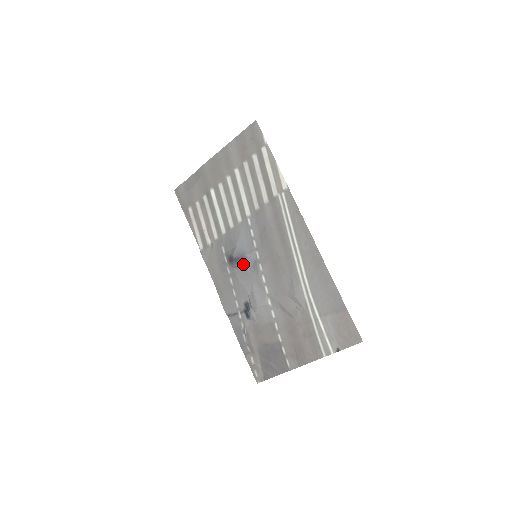
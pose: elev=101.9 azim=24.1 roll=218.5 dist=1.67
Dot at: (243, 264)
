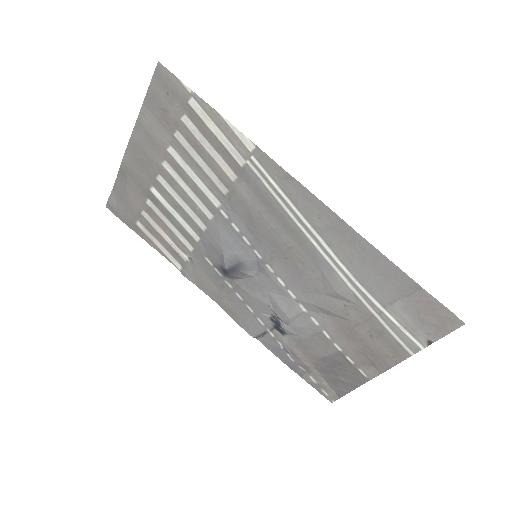
Dot at: (244, 272)
